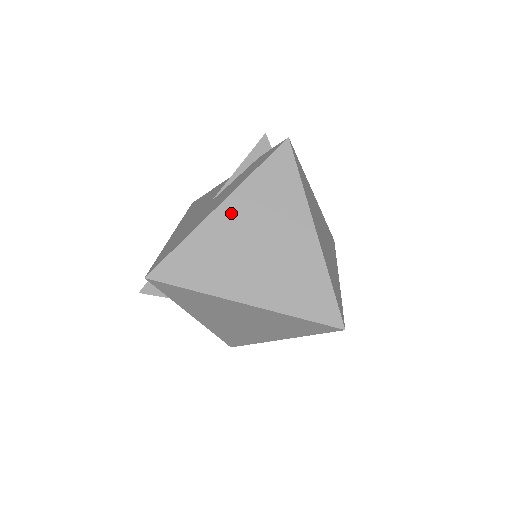
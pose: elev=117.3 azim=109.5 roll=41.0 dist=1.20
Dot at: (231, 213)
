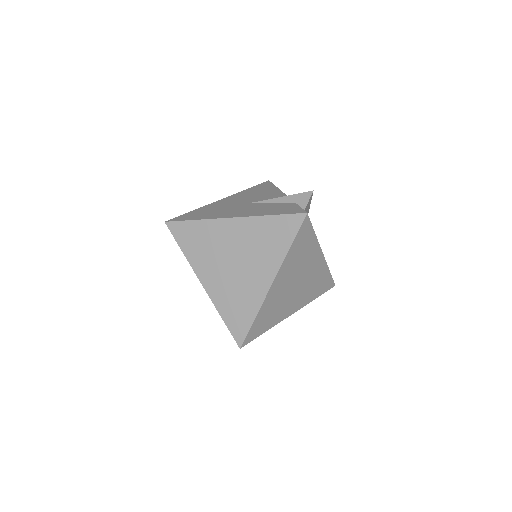
Dot at: (235, 228)
